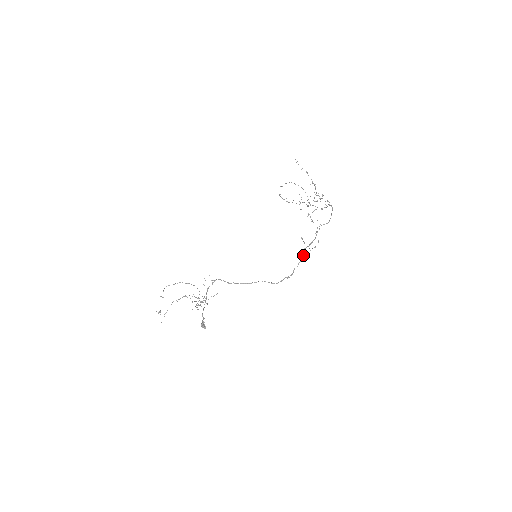
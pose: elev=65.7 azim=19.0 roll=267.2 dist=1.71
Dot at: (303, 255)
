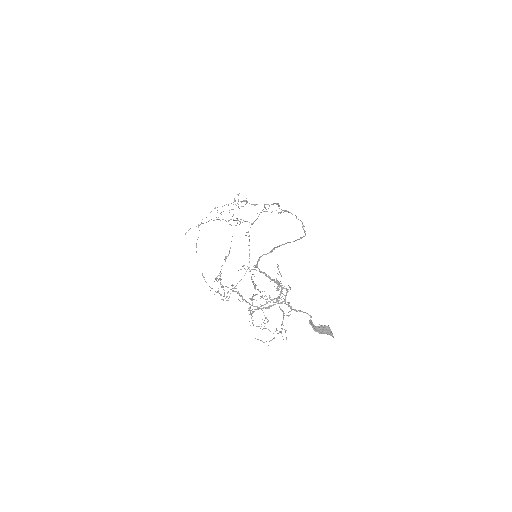
Dot at: (285, 210)
